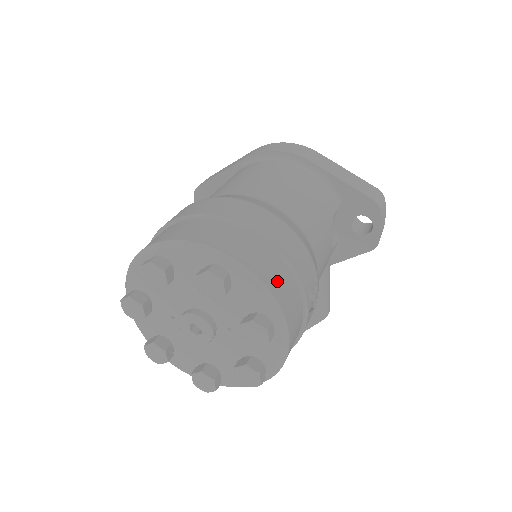
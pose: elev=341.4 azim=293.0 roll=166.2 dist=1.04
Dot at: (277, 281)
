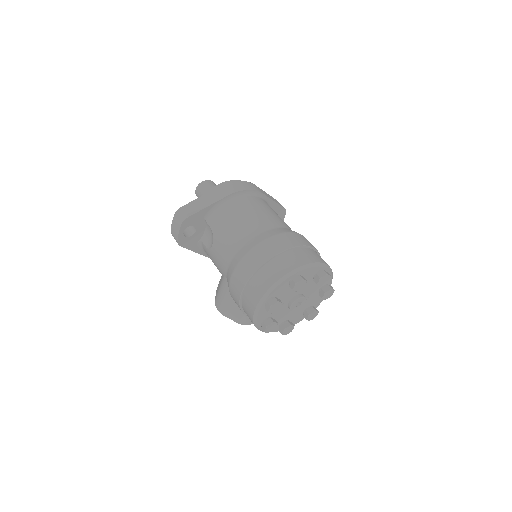
Dot at: occluded
